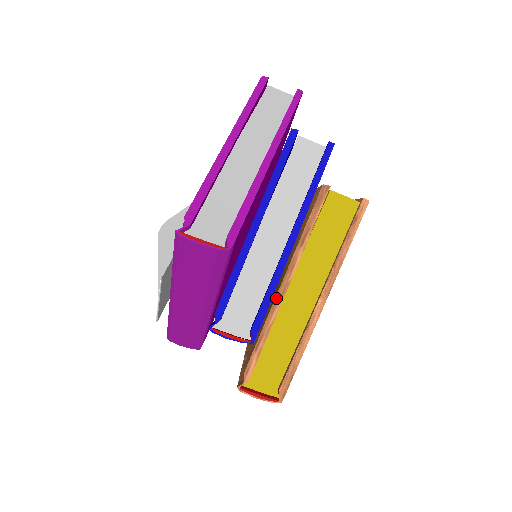
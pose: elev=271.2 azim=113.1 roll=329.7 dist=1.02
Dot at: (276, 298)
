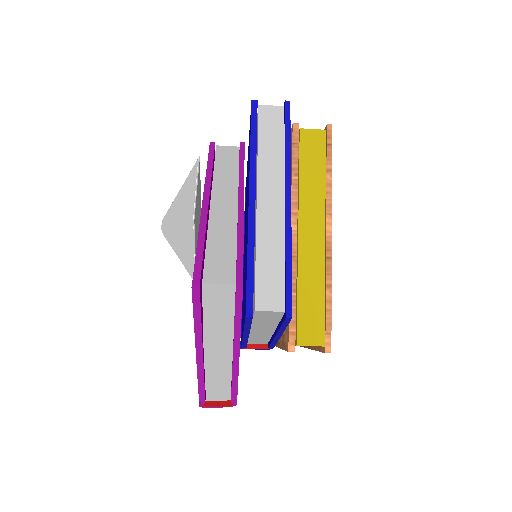
Dot at: (278, 347)
